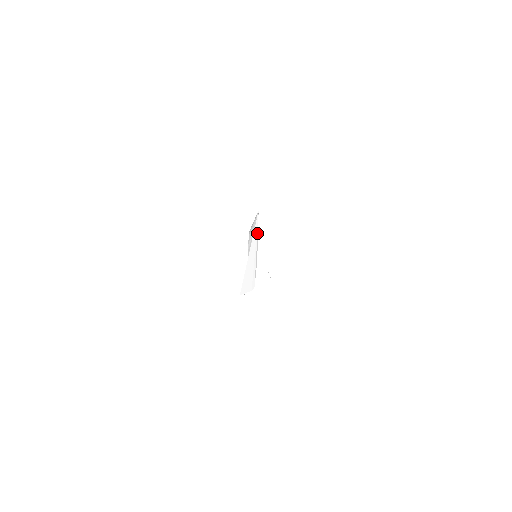
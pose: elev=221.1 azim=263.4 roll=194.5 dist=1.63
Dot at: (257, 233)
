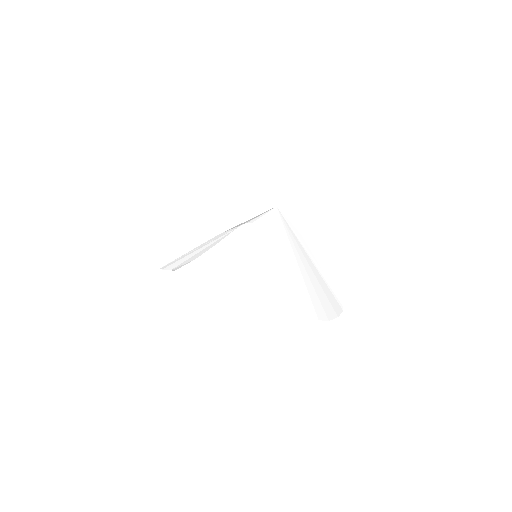
Dot at: (297, 237)
